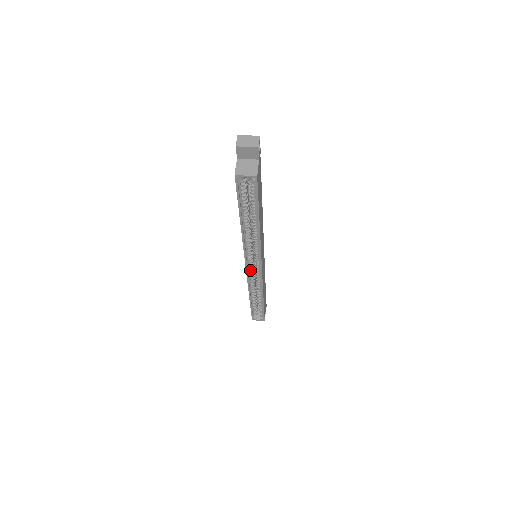
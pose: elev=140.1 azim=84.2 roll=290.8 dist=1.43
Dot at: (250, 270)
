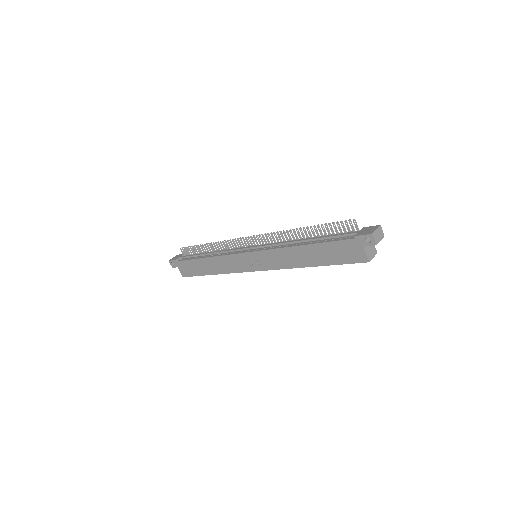
Dot at: occluded
